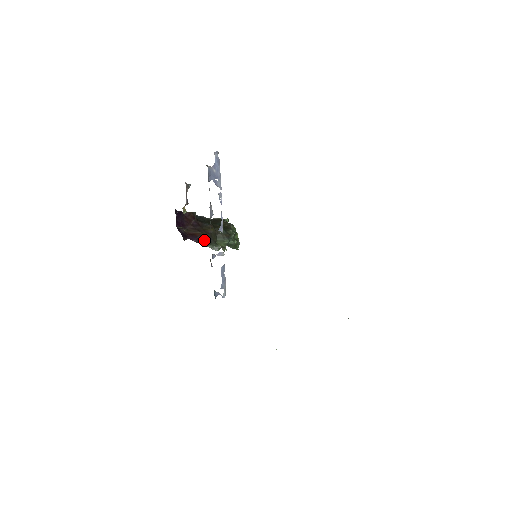
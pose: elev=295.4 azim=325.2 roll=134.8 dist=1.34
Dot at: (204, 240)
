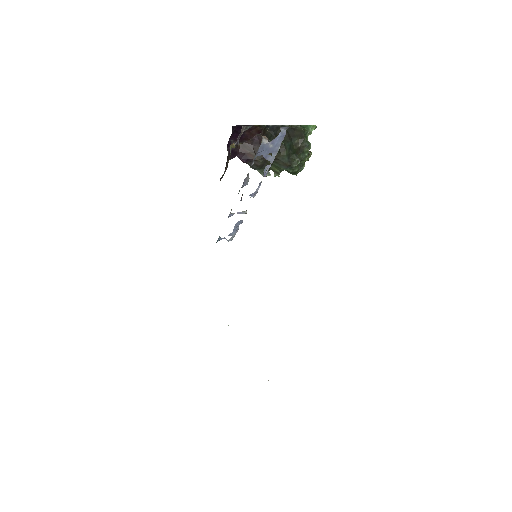
Dot at: (254, 164)
